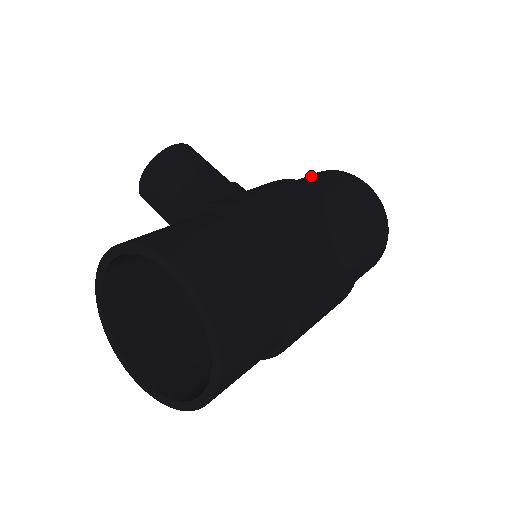
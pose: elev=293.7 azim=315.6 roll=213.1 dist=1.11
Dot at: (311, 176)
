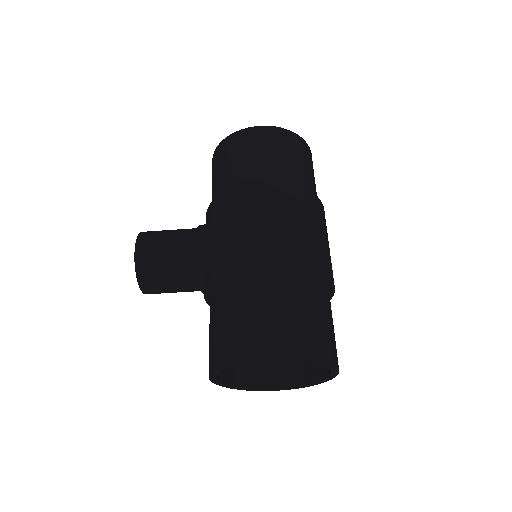
Dot at: (225, 162)
